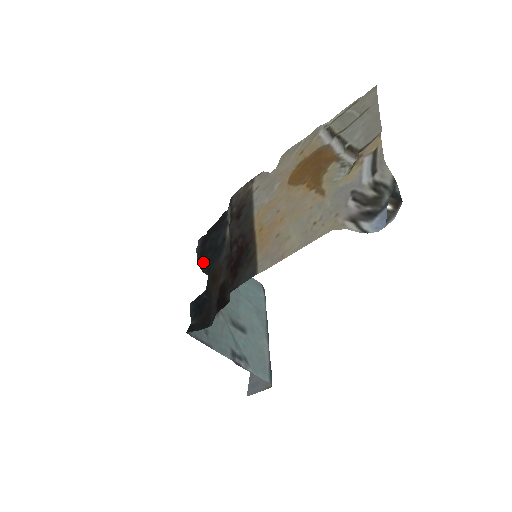
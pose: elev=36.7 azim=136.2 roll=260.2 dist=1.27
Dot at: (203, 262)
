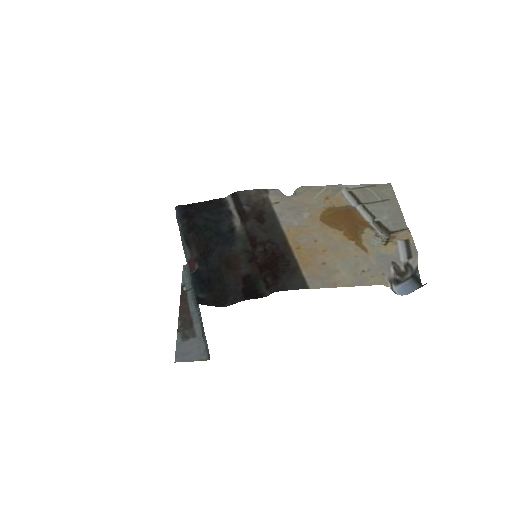
Dot at: (195, 237)
